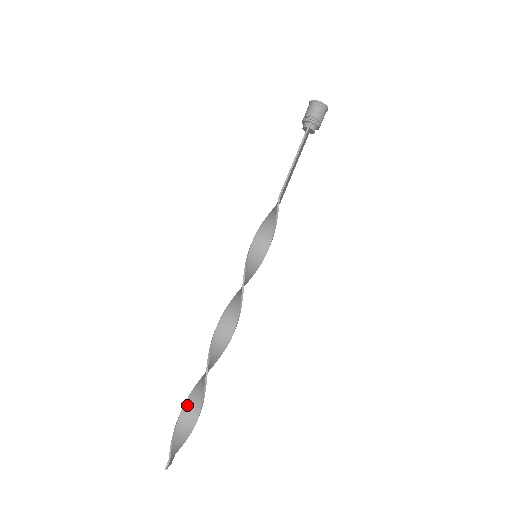
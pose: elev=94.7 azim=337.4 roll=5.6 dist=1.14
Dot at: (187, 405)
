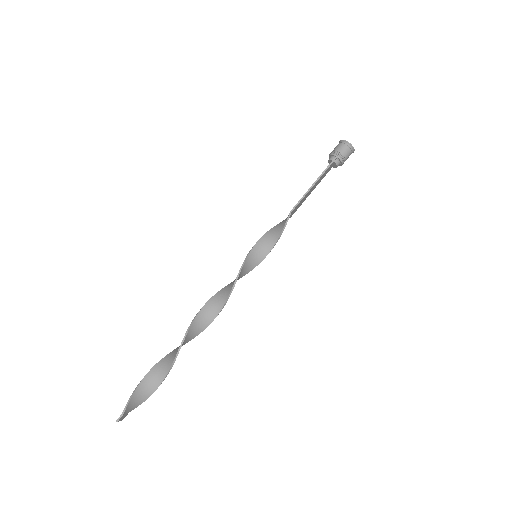
Dot at: (154, 370)
